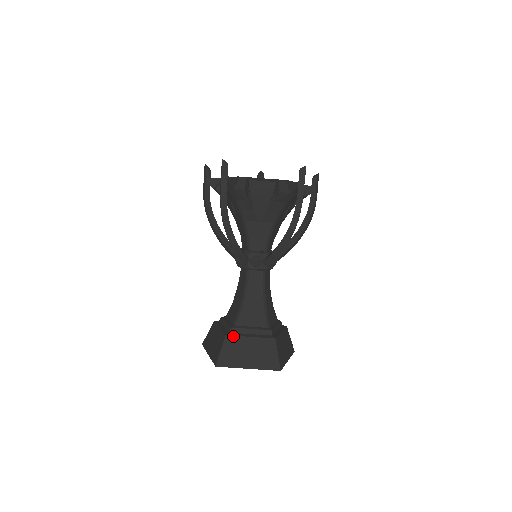
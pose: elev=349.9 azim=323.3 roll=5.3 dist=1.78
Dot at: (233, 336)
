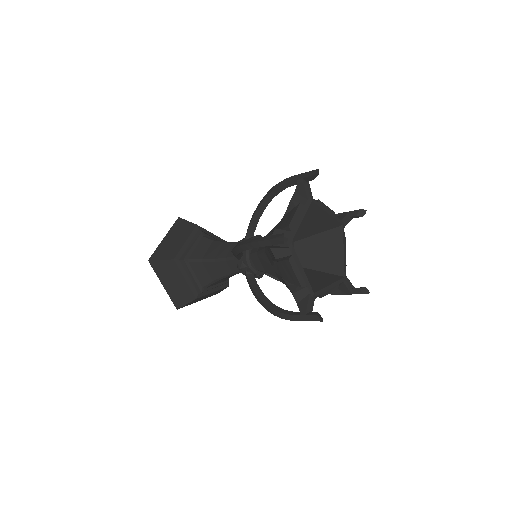
Dot at: (177, 265)
